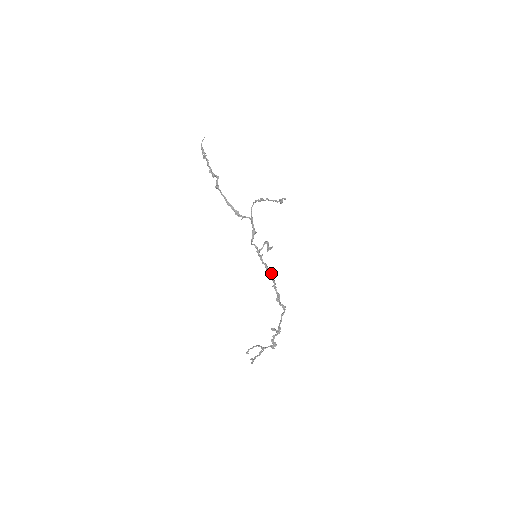
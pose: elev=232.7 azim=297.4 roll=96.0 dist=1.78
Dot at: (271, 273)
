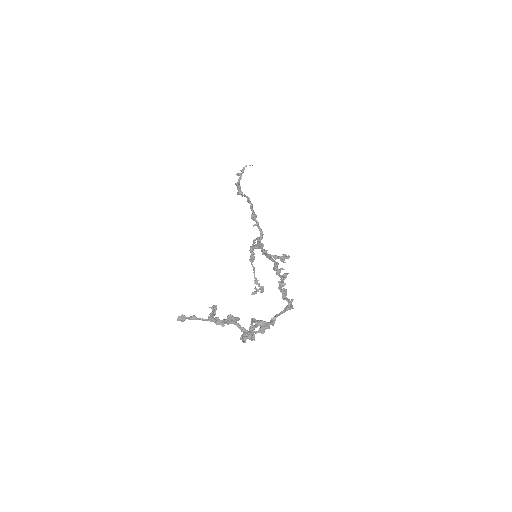
Dot at: (280, 272)
